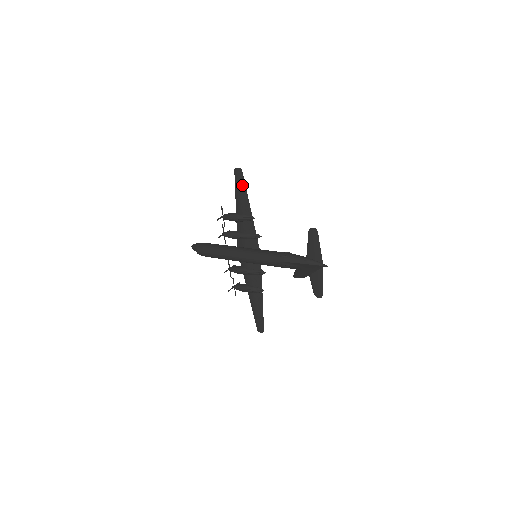
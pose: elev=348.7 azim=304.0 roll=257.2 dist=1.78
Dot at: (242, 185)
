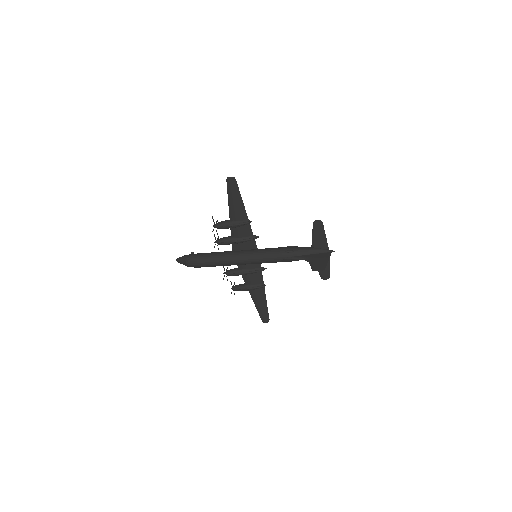
Dot at: (236, 193)
